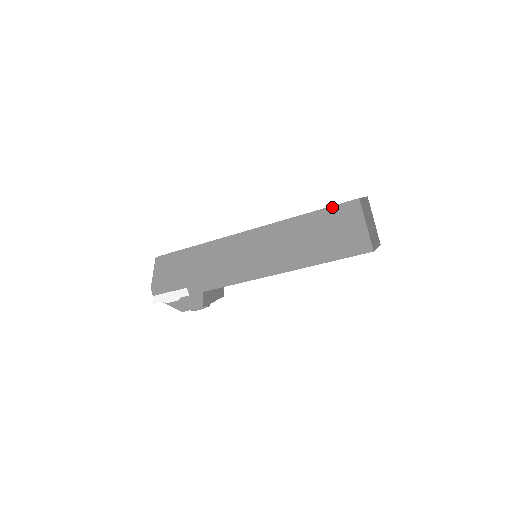
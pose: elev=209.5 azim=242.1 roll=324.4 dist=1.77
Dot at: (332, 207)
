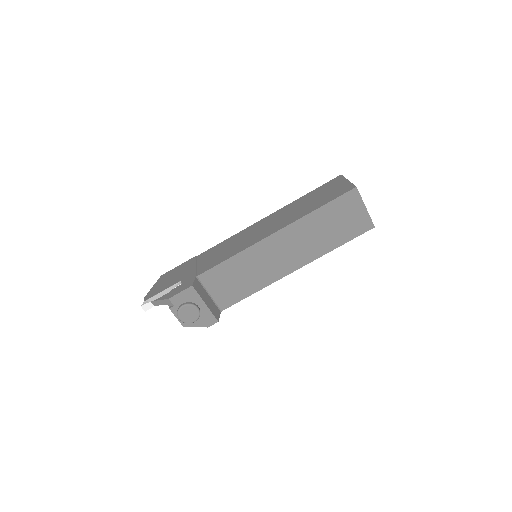
Dot at: (320, 186)
